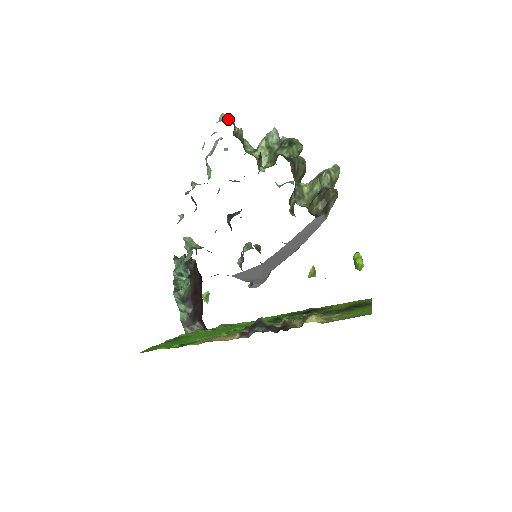
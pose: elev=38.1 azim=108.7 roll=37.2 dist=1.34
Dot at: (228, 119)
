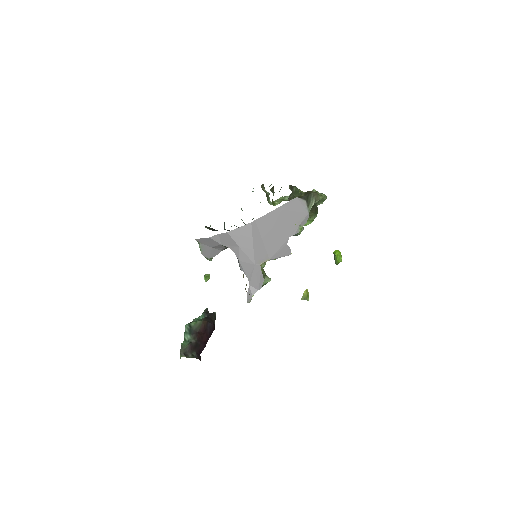
Dot at: occluded
